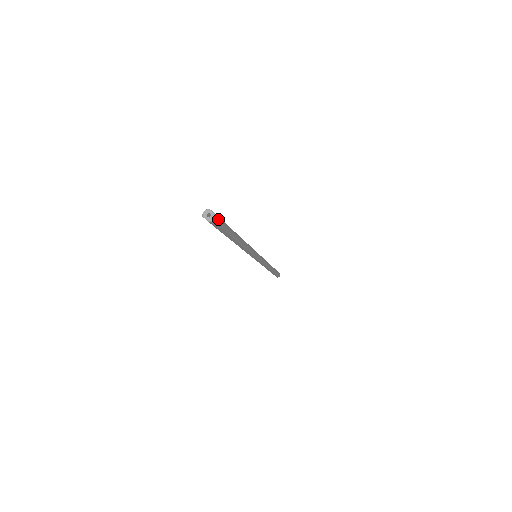
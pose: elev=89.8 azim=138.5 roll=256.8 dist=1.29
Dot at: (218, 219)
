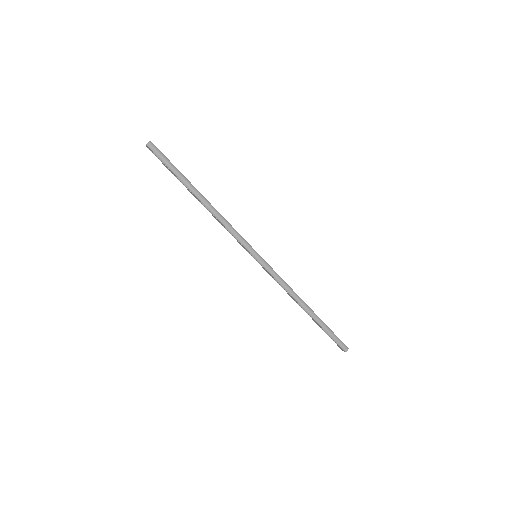
Dot at: (155, 147)
